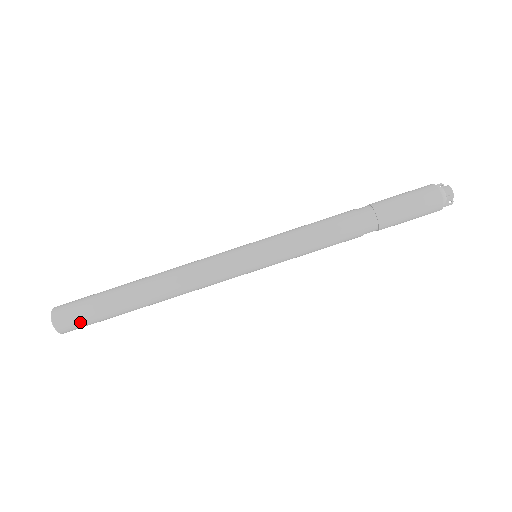
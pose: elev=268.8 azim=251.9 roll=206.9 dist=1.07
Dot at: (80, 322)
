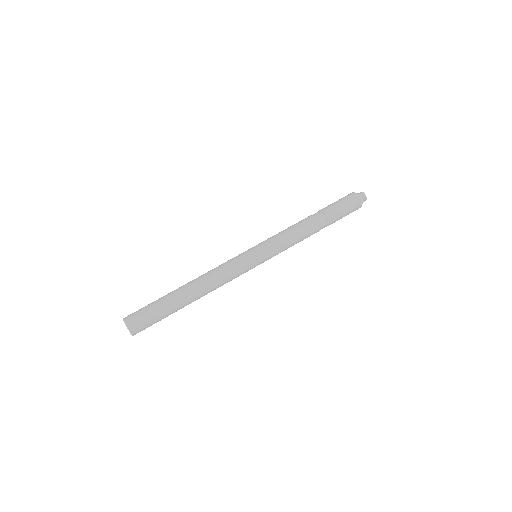
Dot at: (144, 318)
